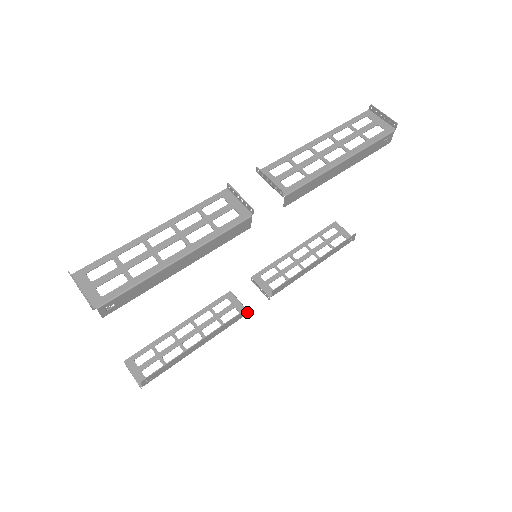
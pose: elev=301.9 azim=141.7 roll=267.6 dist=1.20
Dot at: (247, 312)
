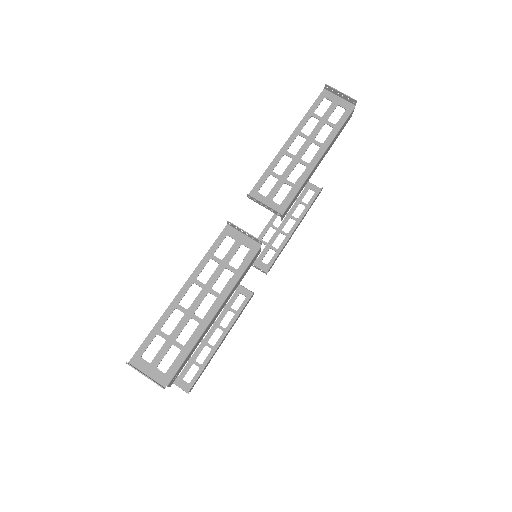
Dot at: (253, 294)
